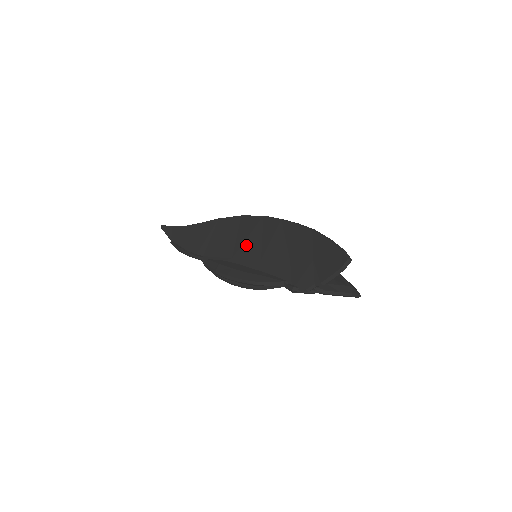
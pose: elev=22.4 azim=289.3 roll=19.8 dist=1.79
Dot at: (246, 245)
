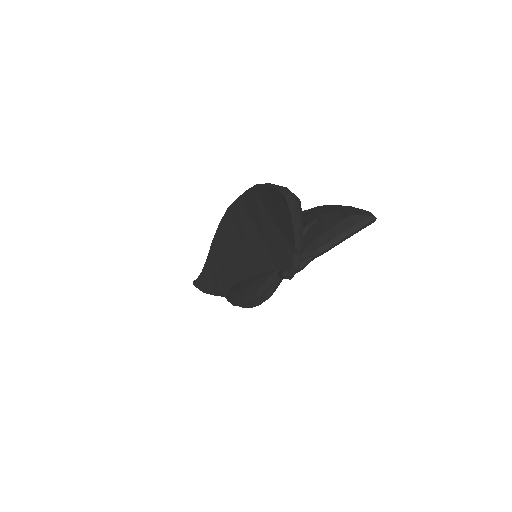
Dot at: (235, 254)
